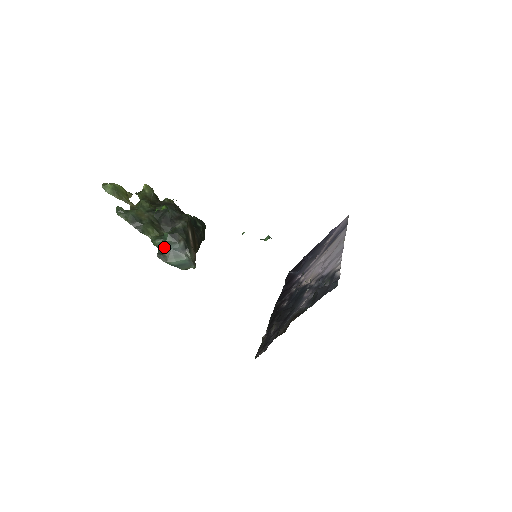
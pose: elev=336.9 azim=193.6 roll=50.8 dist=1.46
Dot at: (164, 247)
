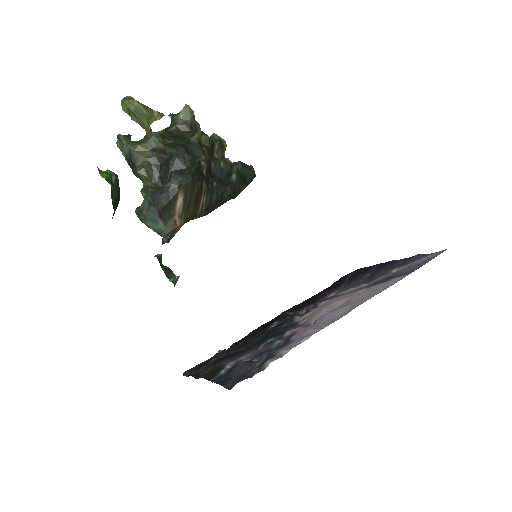
Dot at: (148, 203)
